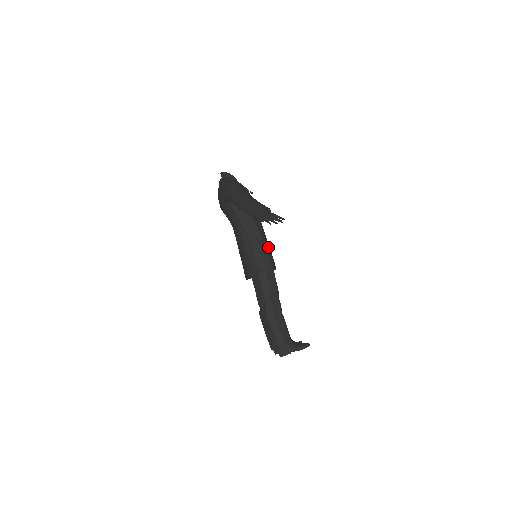
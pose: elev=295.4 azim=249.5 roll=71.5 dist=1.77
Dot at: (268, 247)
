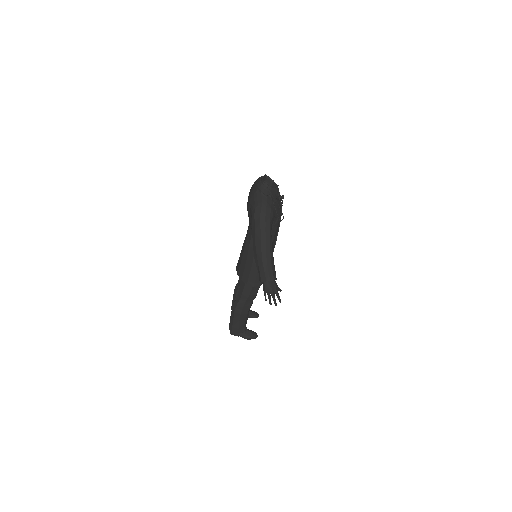
Dot at: occluded
